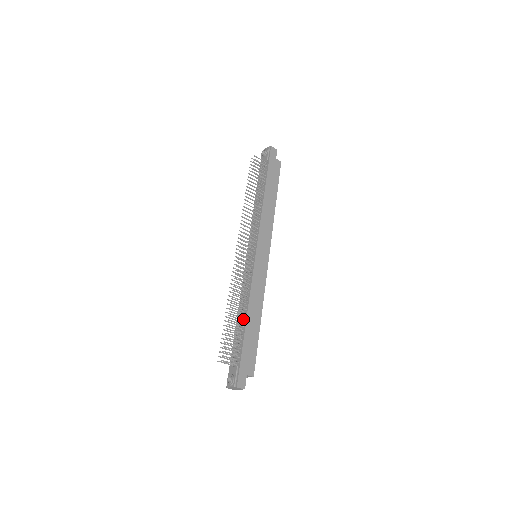
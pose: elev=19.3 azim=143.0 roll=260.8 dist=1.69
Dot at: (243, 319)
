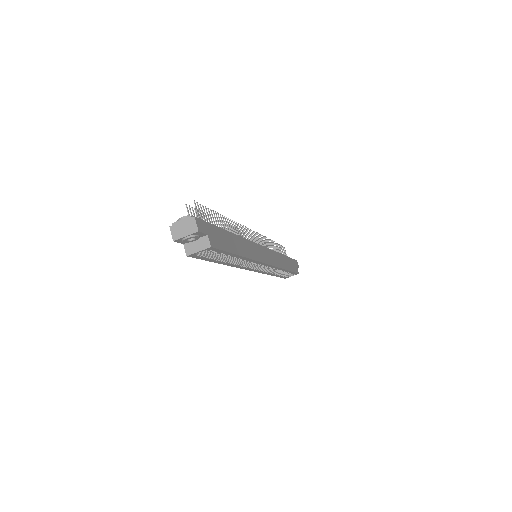
Dot at: occluded
